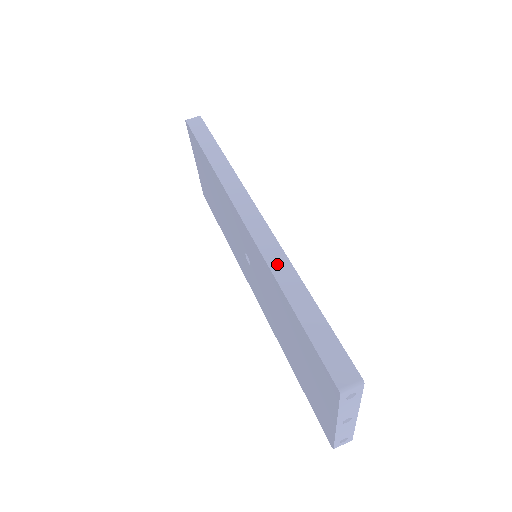
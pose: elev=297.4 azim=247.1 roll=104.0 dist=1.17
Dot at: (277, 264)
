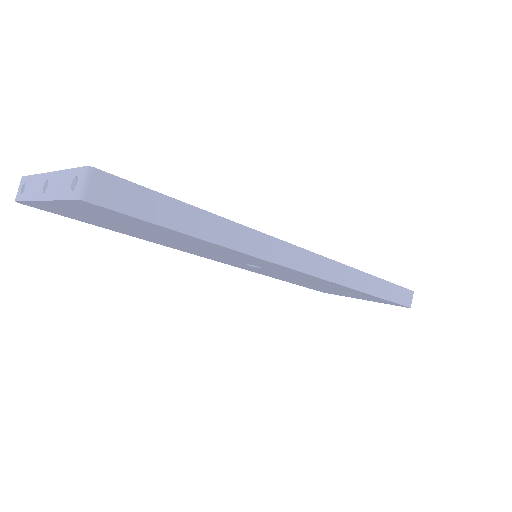
Dot at: (353, 280)
